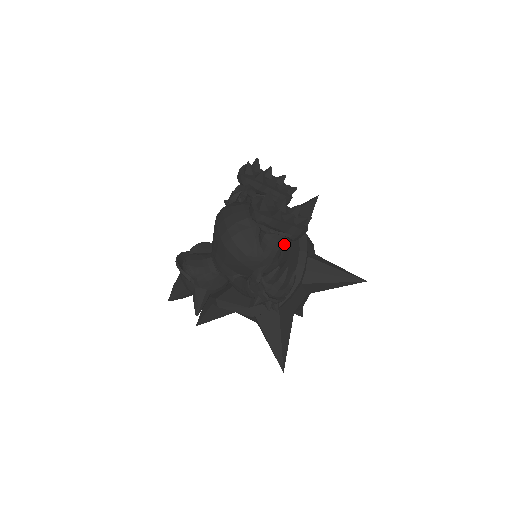
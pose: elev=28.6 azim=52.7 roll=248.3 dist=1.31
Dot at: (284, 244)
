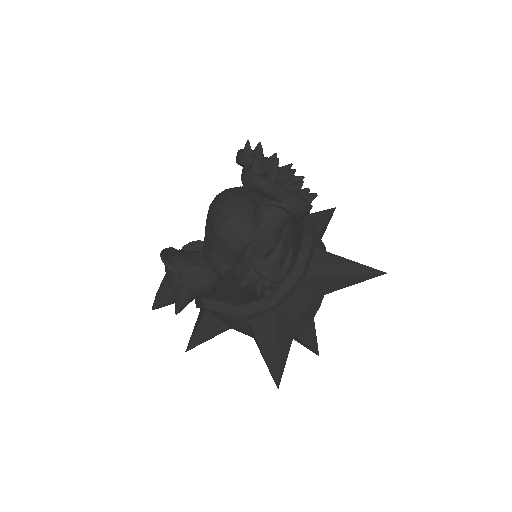
Dot at: (282, 221)
